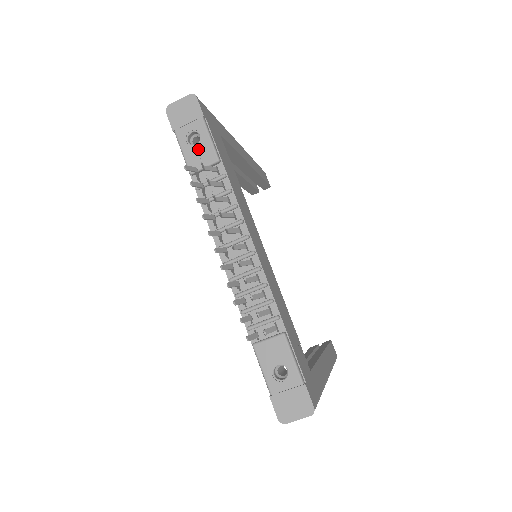
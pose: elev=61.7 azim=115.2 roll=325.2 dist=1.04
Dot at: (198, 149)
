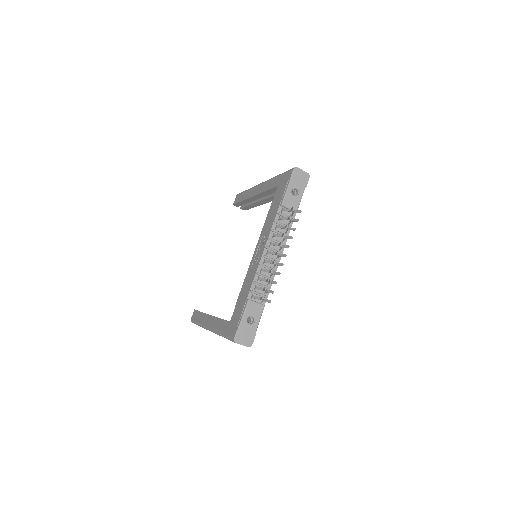
Dot at: (293, 199)
